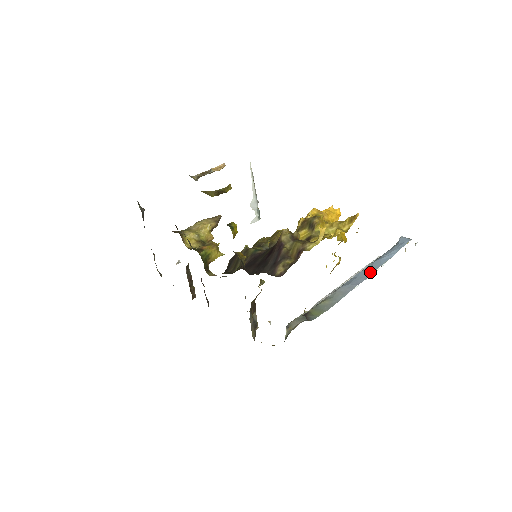
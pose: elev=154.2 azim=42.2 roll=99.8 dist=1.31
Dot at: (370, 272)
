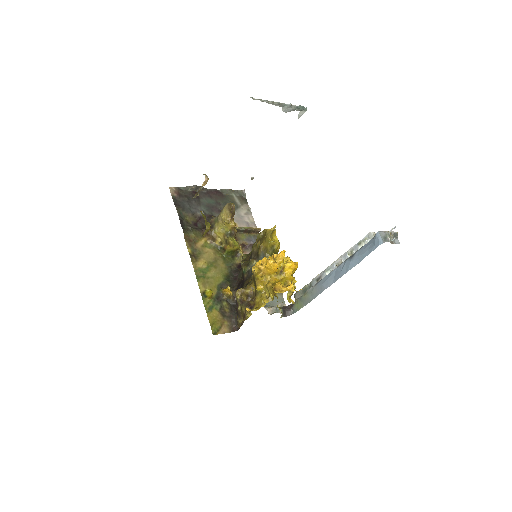
Dot at: (338, 276)
